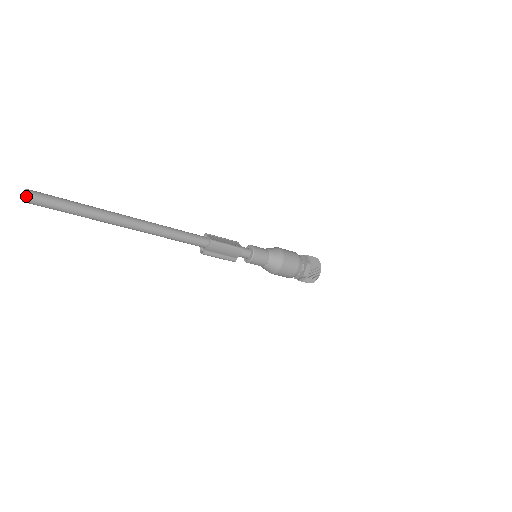
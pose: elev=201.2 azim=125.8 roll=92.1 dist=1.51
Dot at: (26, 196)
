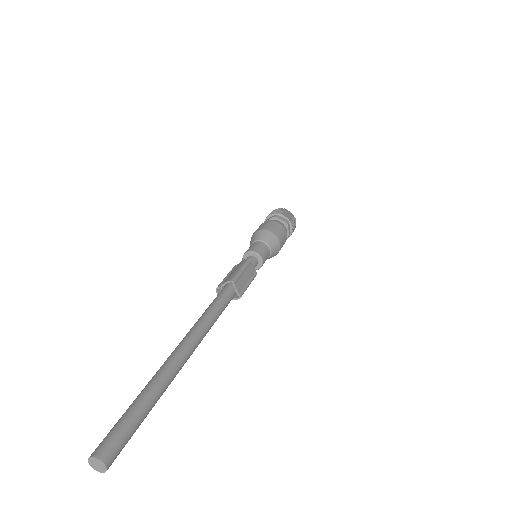
Dot at: (106, 470)
